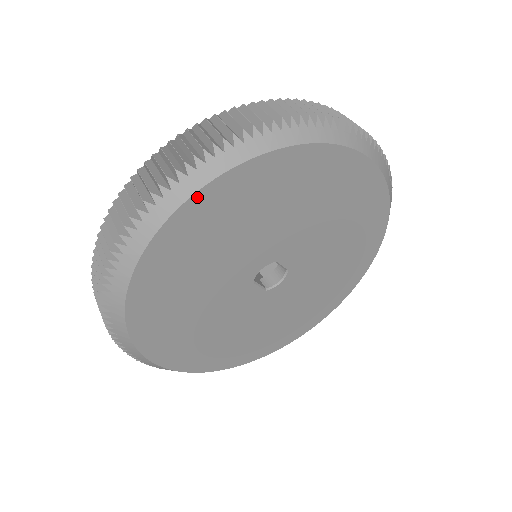
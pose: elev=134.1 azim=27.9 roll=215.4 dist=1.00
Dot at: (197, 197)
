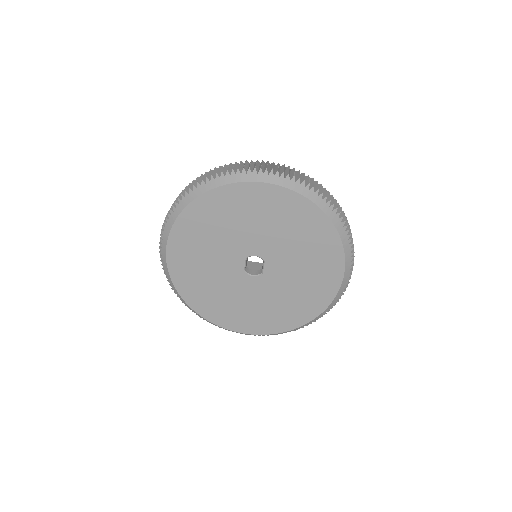
Dot at: (279, 188)
